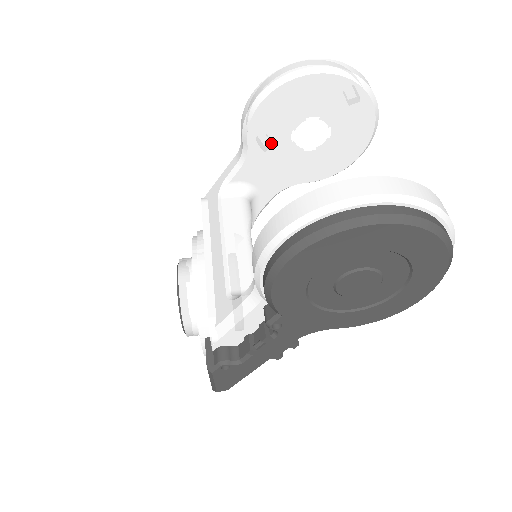
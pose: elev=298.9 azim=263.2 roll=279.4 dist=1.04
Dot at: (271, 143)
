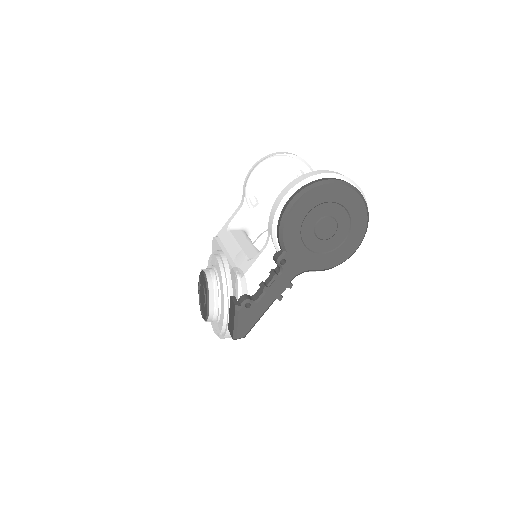
Dot at: (261, 196)
